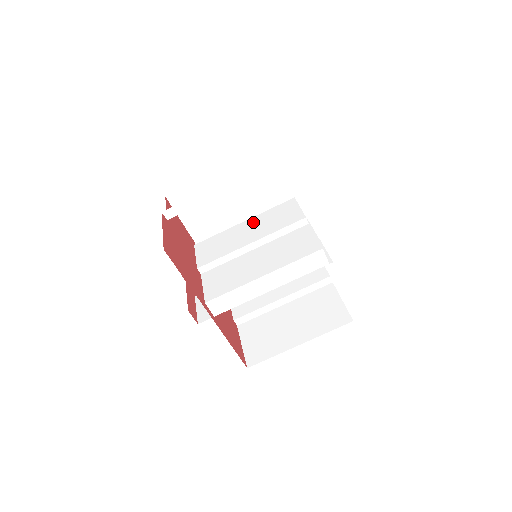
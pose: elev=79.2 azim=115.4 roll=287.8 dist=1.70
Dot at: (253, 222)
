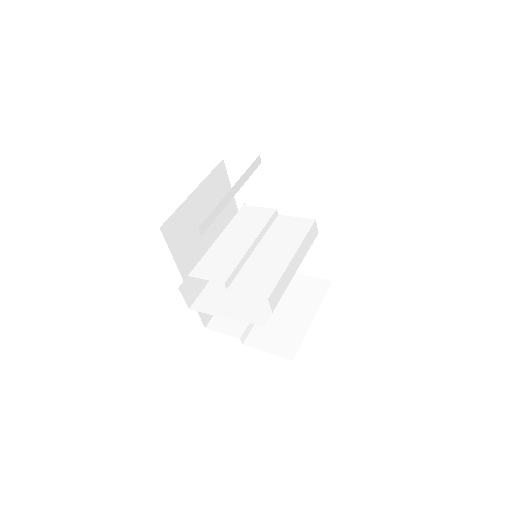
Dot at: (229, 233)
